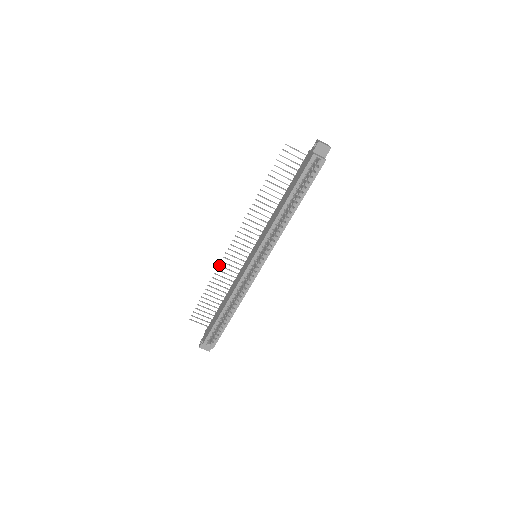
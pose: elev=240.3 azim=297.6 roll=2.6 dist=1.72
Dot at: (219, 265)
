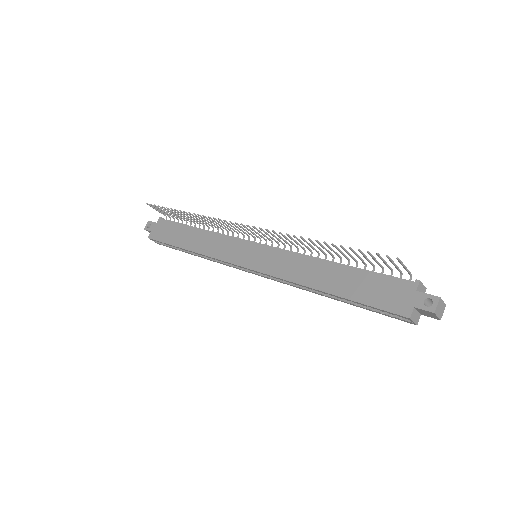
Dot at: (209, 217)
